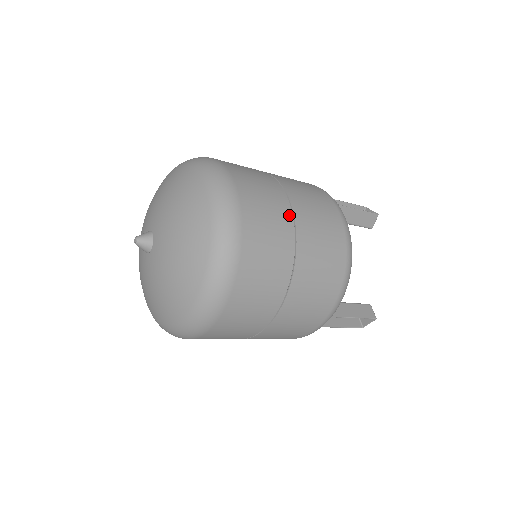
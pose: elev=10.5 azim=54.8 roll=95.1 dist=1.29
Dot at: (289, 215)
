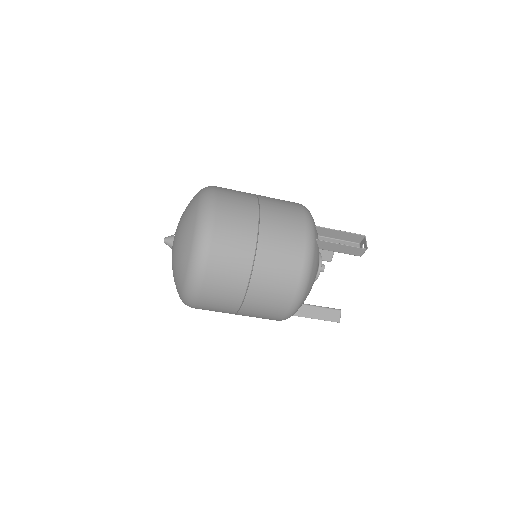
Dot at: (250, 260)
